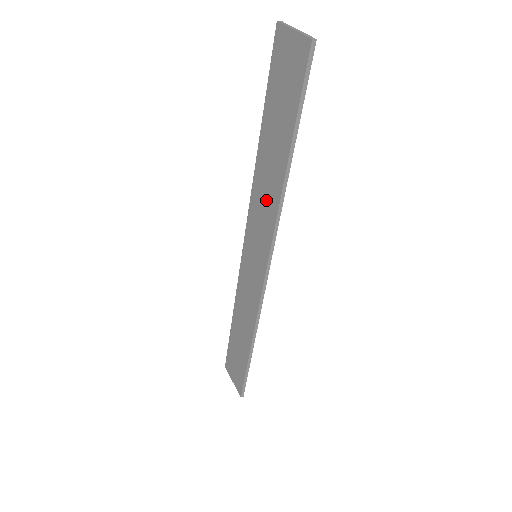
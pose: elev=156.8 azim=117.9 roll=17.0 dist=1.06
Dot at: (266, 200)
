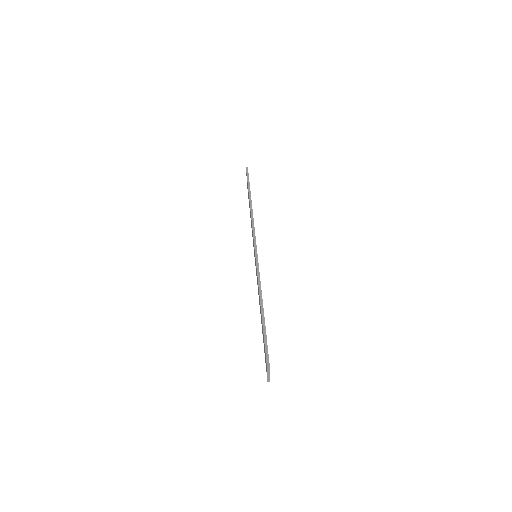
Dot at: occluded
